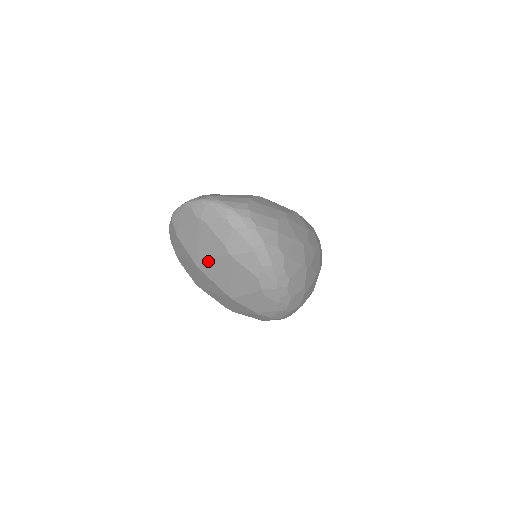
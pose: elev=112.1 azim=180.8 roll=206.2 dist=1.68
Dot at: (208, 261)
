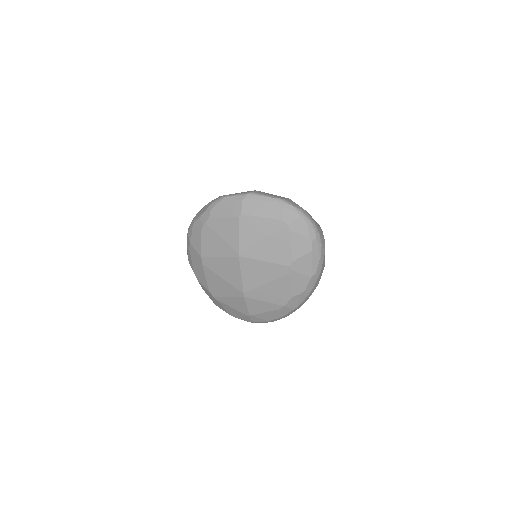
Dot at: (259, 259)
